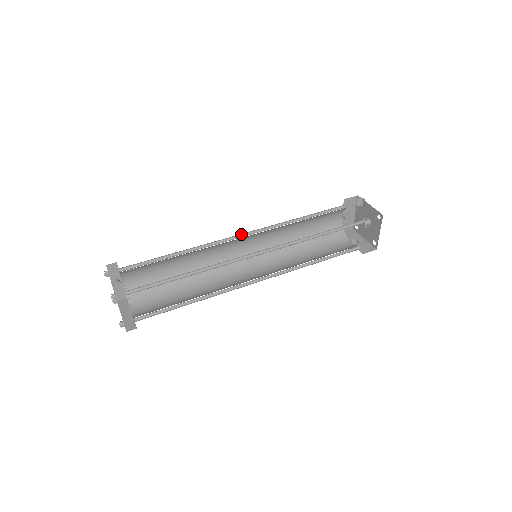
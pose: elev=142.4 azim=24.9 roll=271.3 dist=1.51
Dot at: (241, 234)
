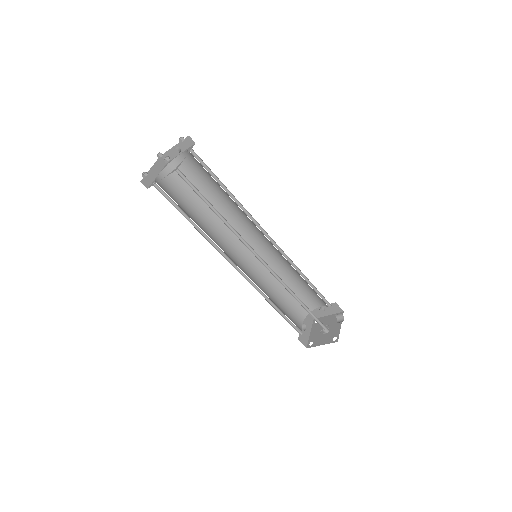
Dot at: occluded
